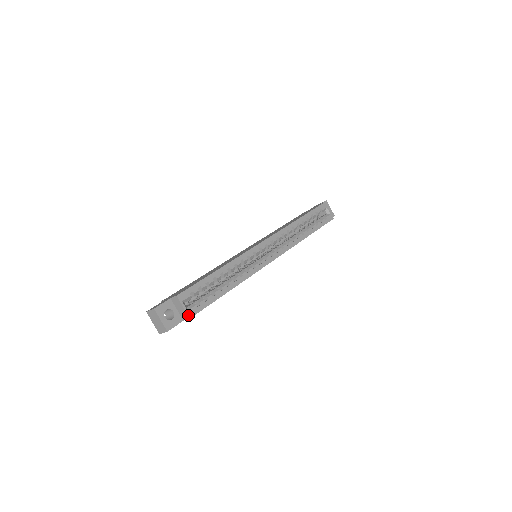
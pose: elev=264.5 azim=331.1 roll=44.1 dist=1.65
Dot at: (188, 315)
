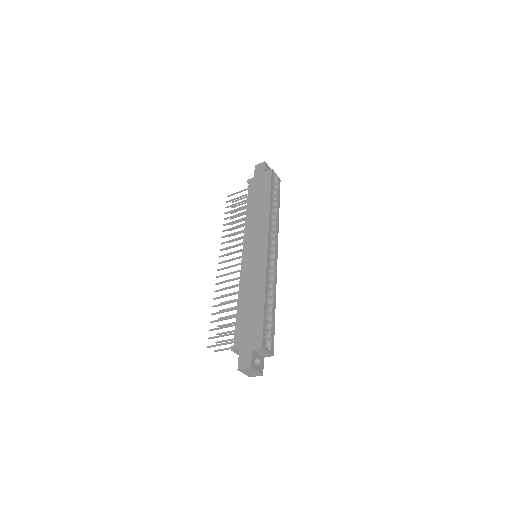
Dot at: (272, 355)
